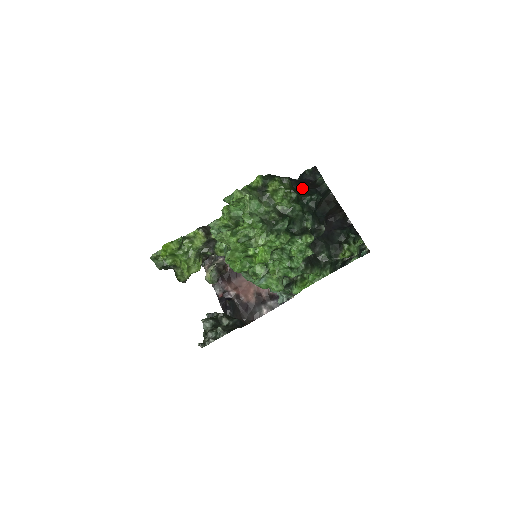
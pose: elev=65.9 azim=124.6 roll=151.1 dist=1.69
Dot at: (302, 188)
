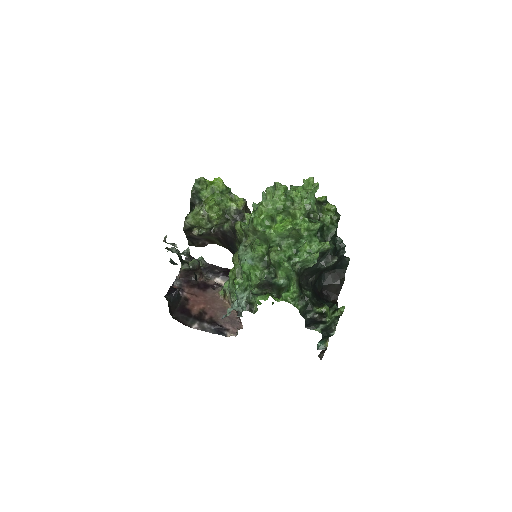
Dot at: occluded
